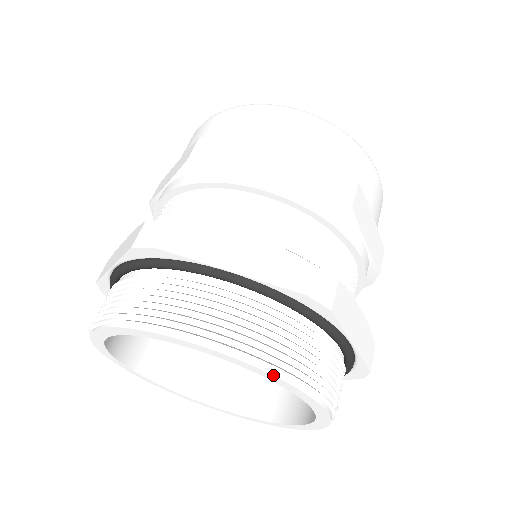
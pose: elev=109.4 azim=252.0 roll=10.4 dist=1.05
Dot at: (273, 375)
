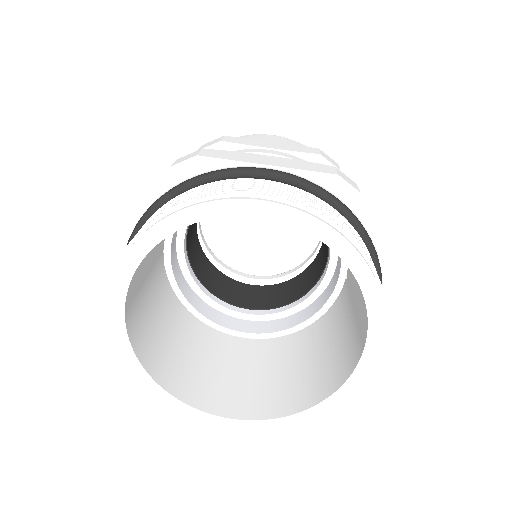
Dot at: (331, 227)
